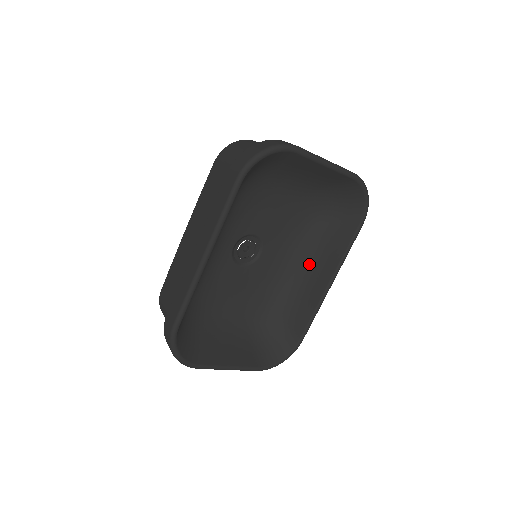
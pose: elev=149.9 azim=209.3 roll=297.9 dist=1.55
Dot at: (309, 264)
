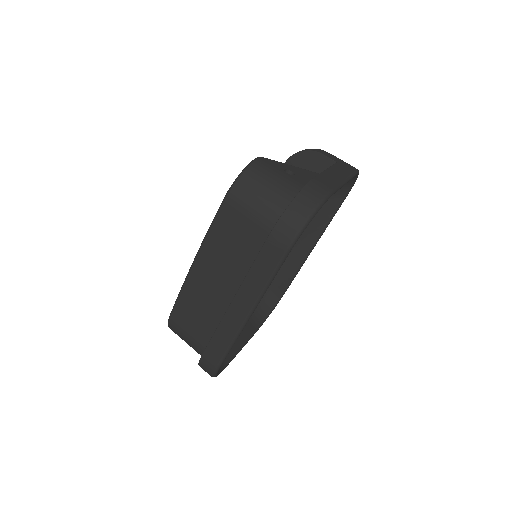
Dot at: occluded
